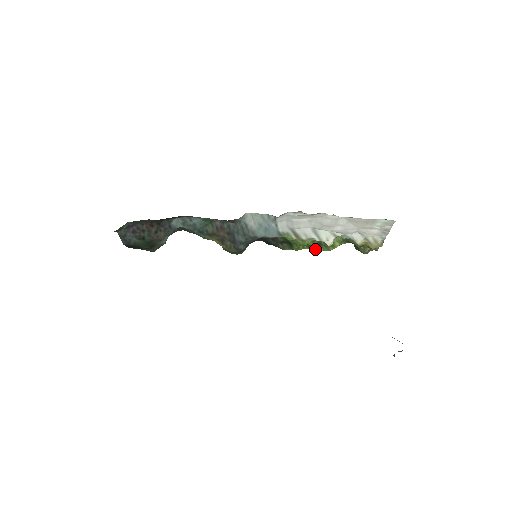
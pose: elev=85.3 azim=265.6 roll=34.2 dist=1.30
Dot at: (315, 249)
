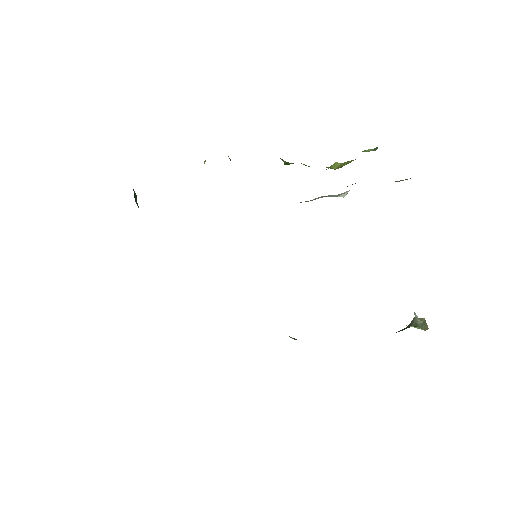
Dot at: occluded
